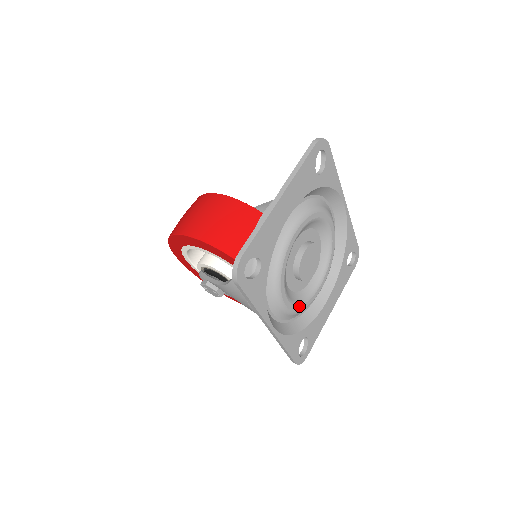
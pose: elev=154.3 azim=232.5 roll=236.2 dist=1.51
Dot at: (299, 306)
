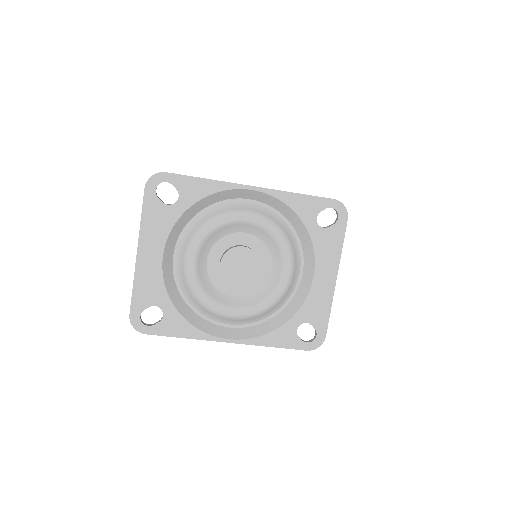
Dot at: (261, 305)
